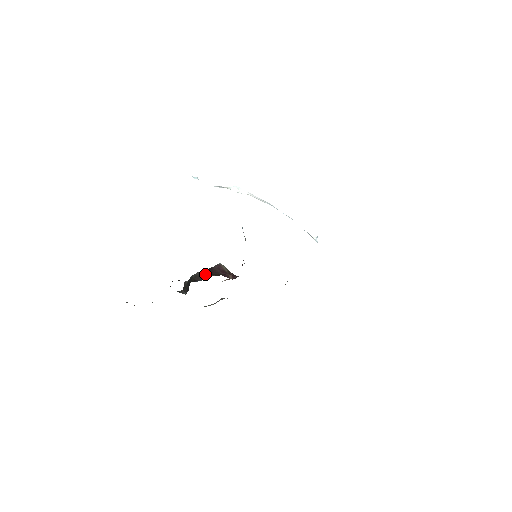
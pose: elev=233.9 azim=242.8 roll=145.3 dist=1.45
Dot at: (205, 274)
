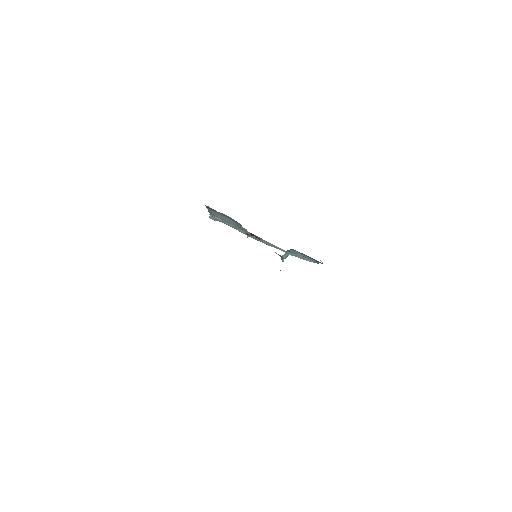
Dot at: occluded
